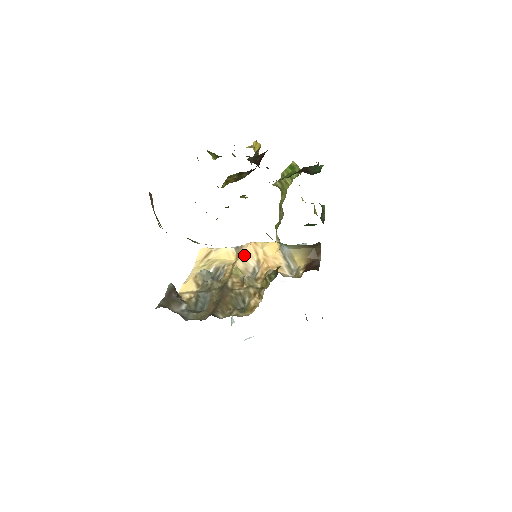
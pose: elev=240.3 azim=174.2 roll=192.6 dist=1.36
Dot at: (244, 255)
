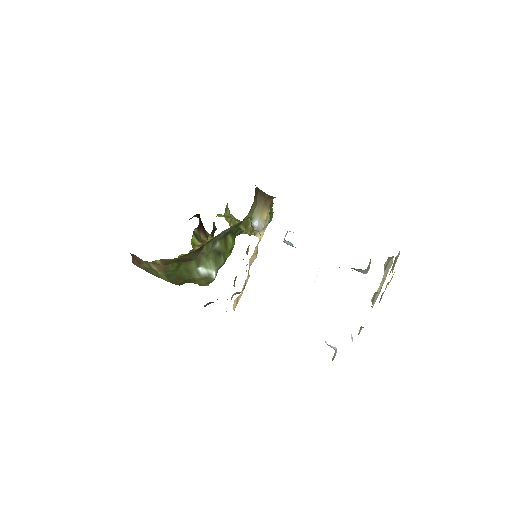
Dot at: (249, 265)
